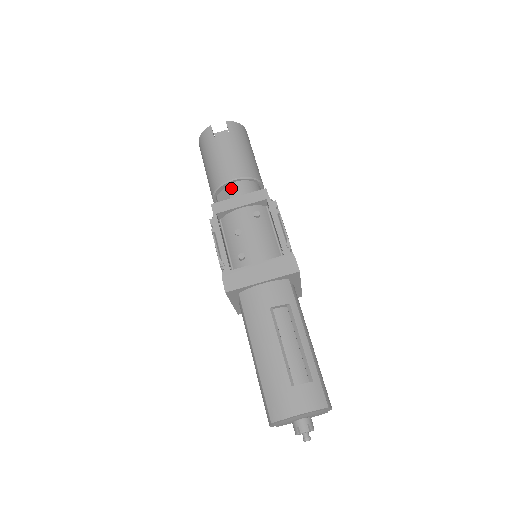
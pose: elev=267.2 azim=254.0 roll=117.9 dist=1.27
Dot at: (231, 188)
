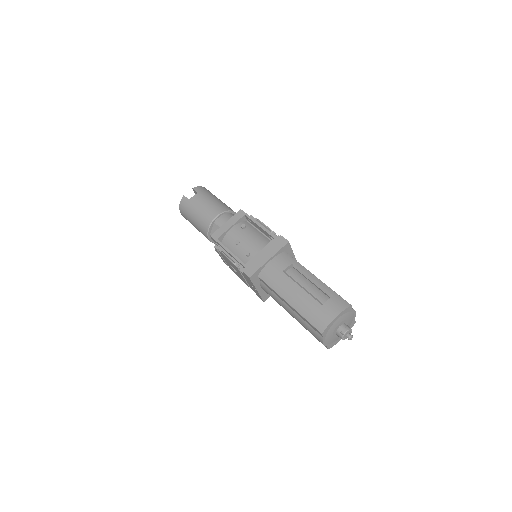
Dot at: (218, 222)
